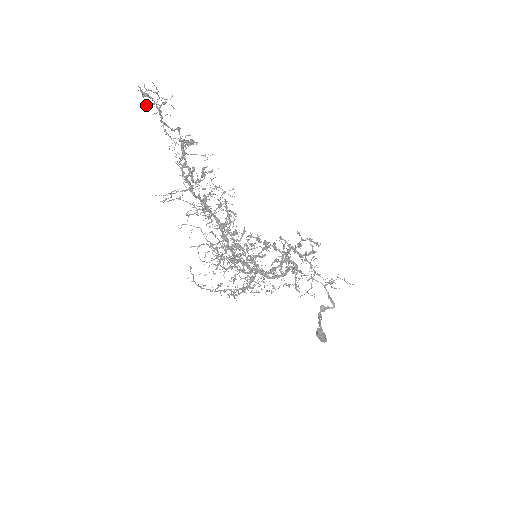
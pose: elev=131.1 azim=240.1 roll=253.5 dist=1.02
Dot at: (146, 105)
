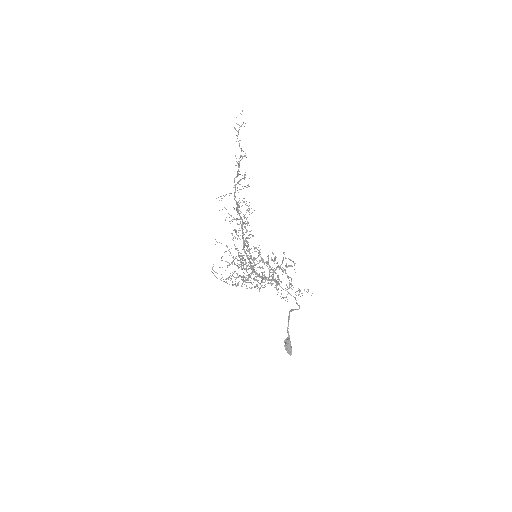
Dot at: occluded
